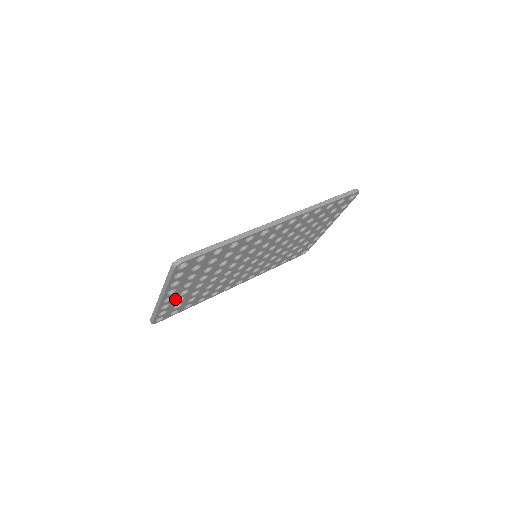
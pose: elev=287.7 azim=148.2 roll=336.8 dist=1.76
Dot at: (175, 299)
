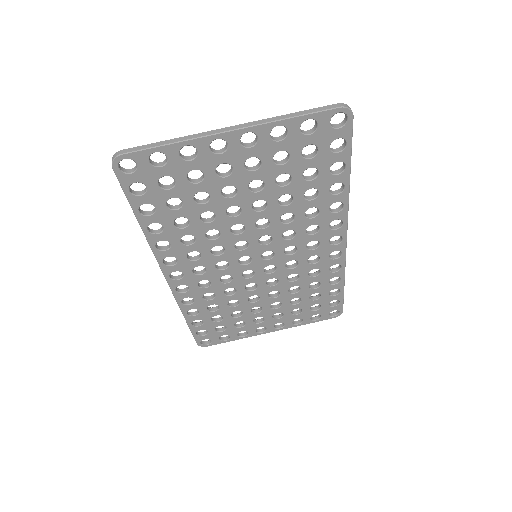
Dot at: (207, 163)
